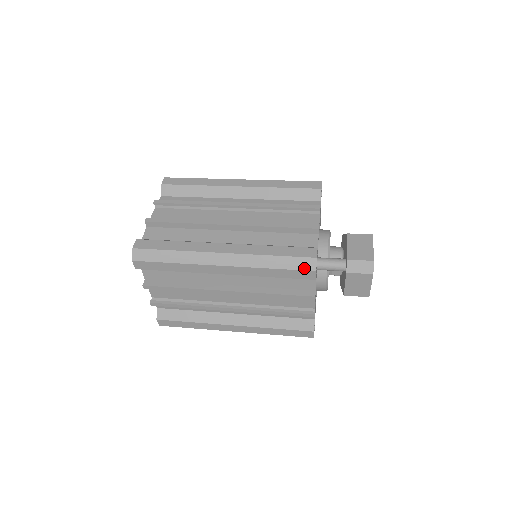
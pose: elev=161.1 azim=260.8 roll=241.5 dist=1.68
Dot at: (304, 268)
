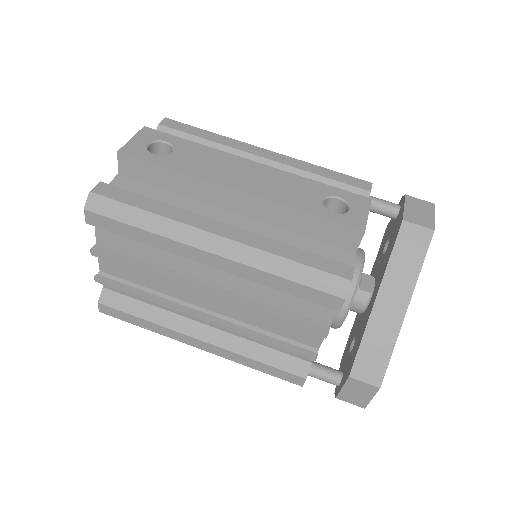
Dot at: occluded
